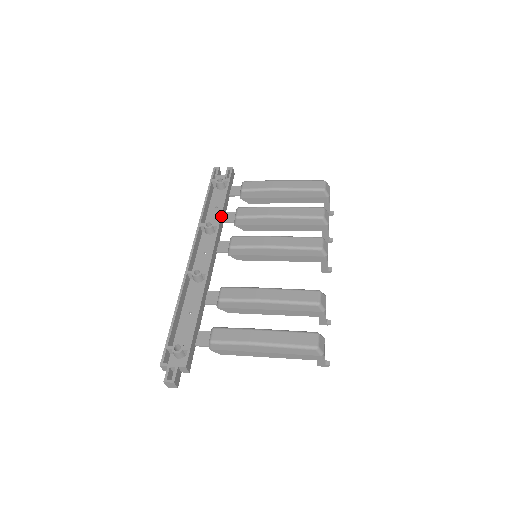
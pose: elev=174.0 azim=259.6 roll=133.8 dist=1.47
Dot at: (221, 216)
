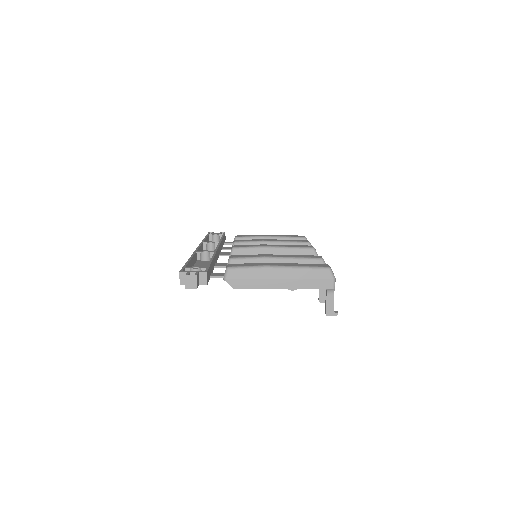
Dot at: (221, 241)
